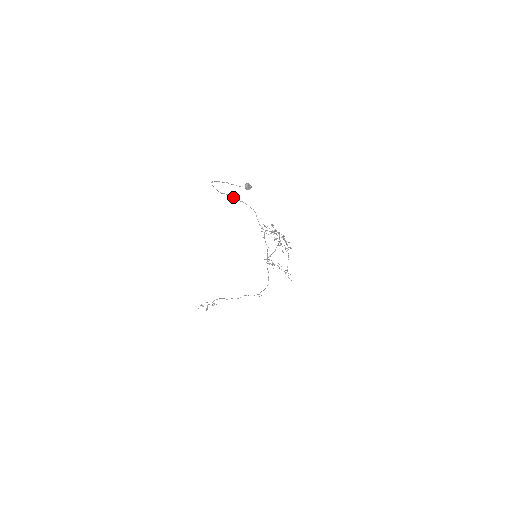
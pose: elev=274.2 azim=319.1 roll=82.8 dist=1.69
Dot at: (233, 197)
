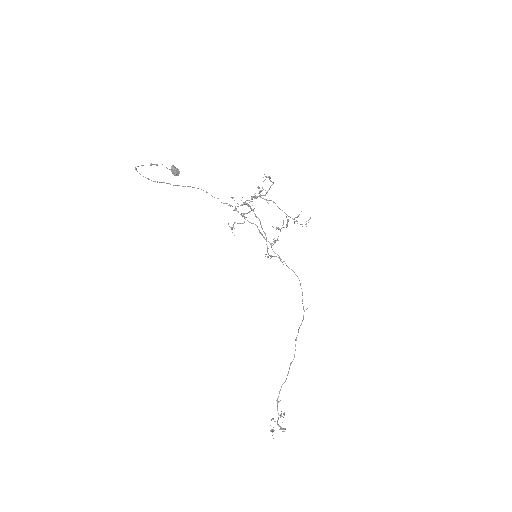
Dot at: occluded
